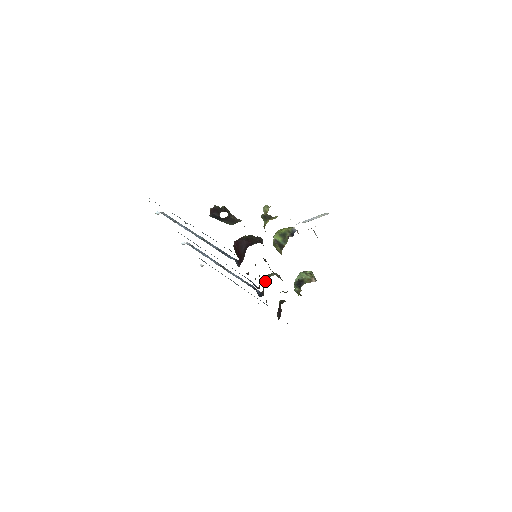
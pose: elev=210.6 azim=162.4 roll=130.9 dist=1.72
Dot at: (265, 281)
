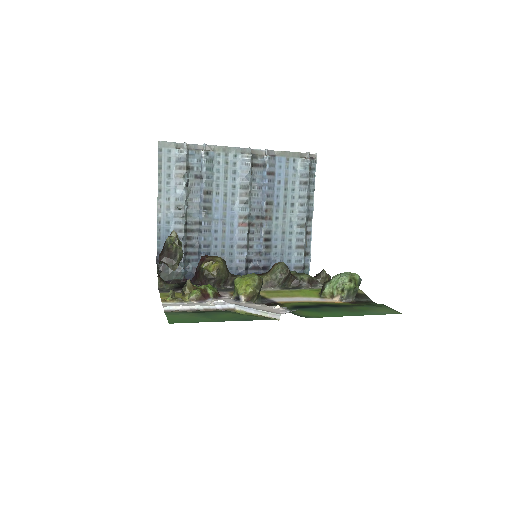
Dot at: (267, 272)
